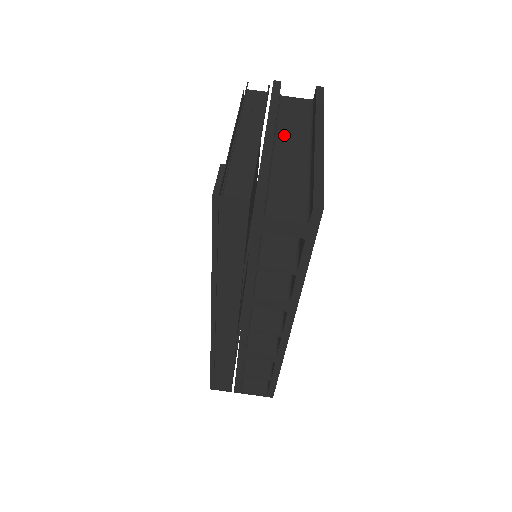
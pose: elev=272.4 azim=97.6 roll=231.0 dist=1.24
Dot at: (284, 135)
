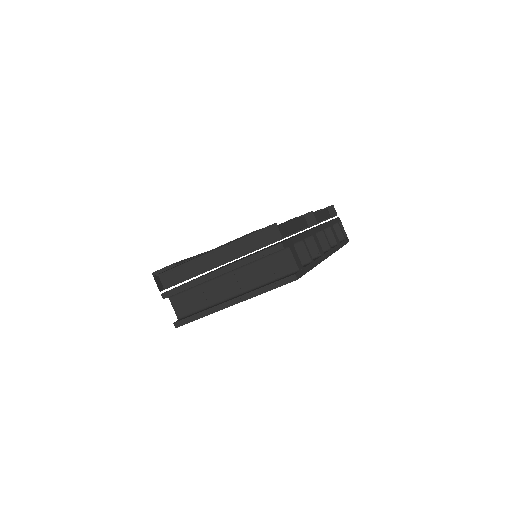
Dot at: (243, 273)
